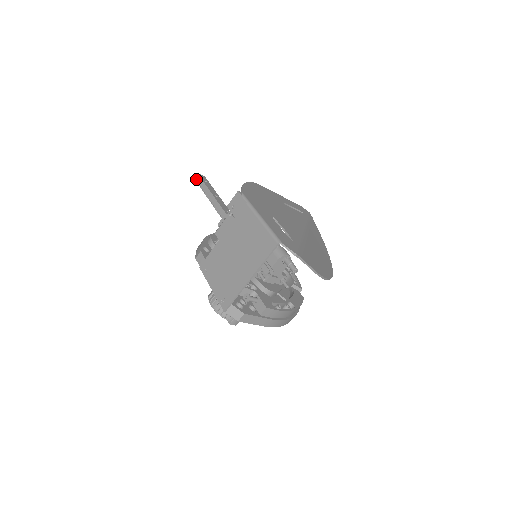
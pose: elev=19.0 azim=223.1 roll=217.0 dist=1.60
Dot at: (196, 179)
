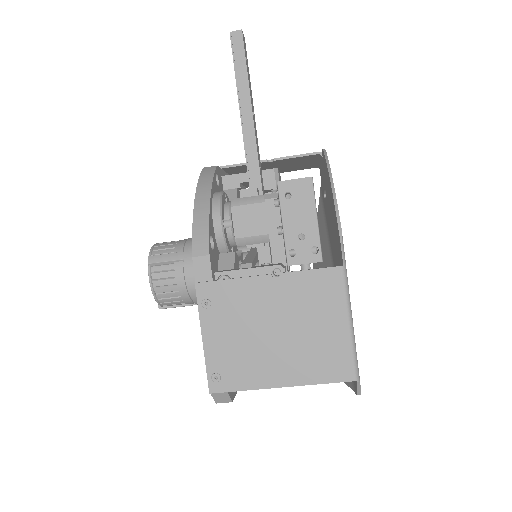
Dot at: (234, 41)
